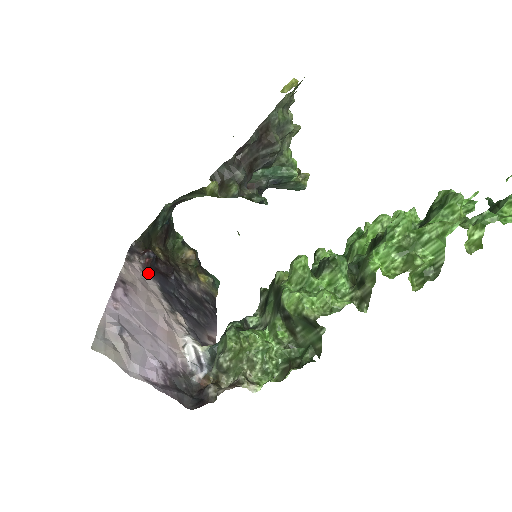
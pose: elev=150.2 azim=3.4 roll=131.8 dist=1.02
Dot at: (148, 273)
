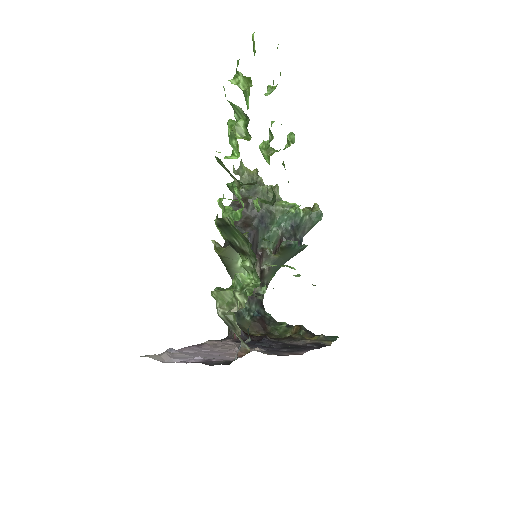
Dot at: (237, 342)
